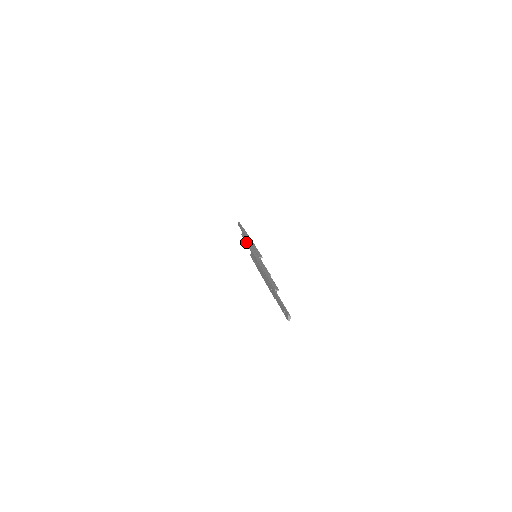
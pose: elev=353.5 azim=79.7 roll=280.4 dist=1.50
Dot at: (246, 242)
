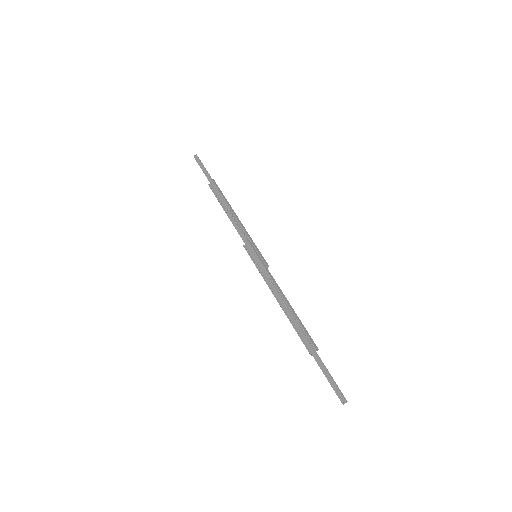
Dot at: (230, 216)
